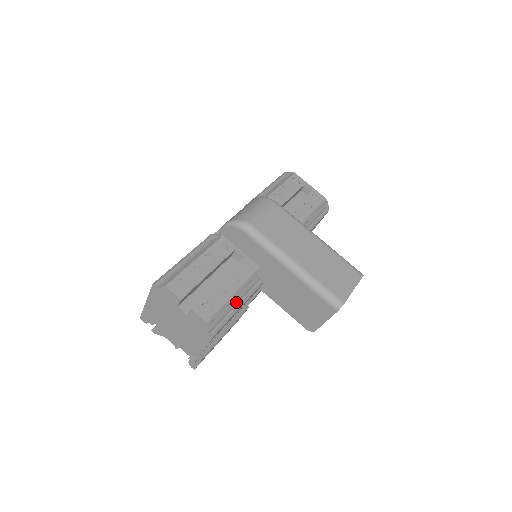
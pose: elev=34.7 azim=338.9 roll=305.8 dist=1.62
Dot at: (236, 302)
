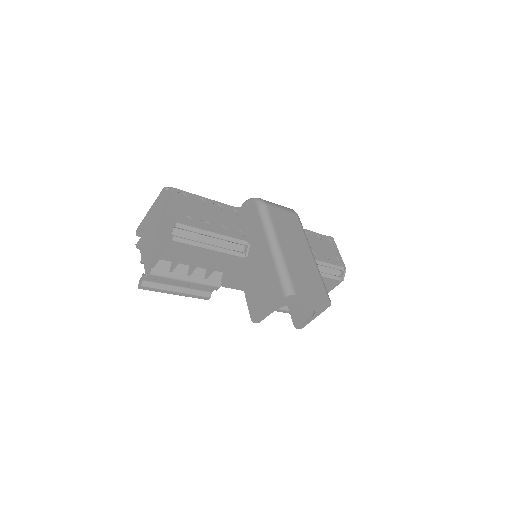
Dot at: (211, 244)
